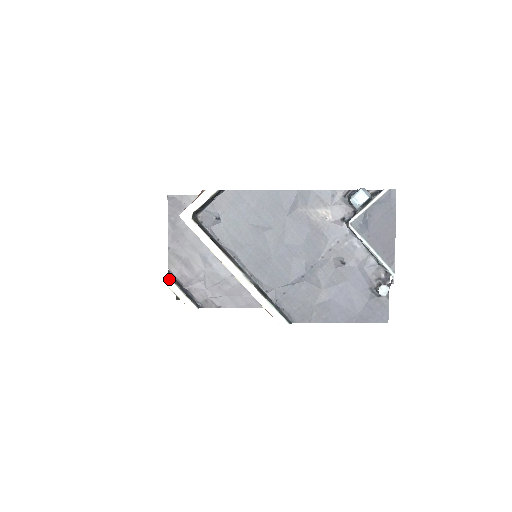
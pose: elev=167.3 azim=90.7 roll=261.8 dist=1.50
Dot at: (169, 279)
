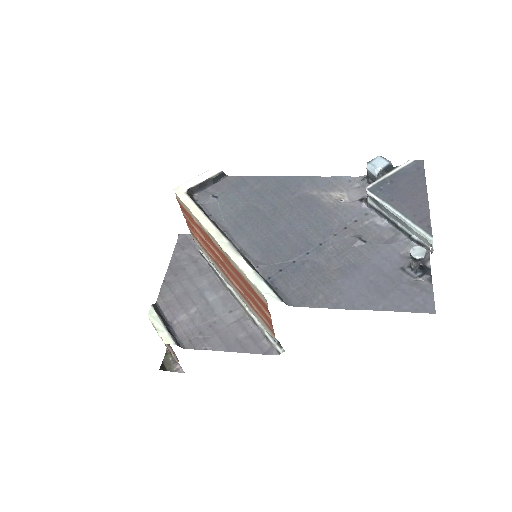
Dot at: (152, 308)
